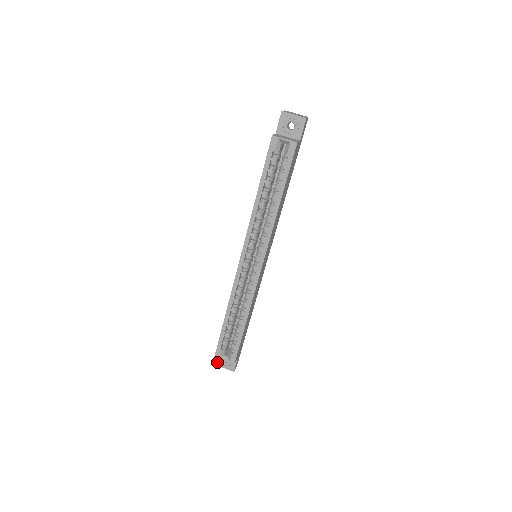
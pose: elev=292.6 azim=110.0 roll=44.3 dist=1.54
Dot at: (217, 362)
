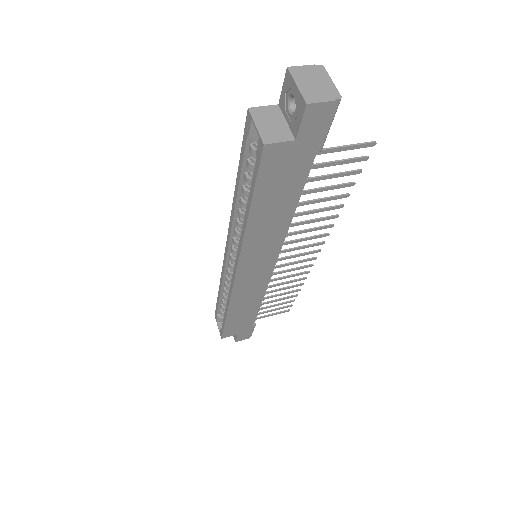
Dot at: occluded
